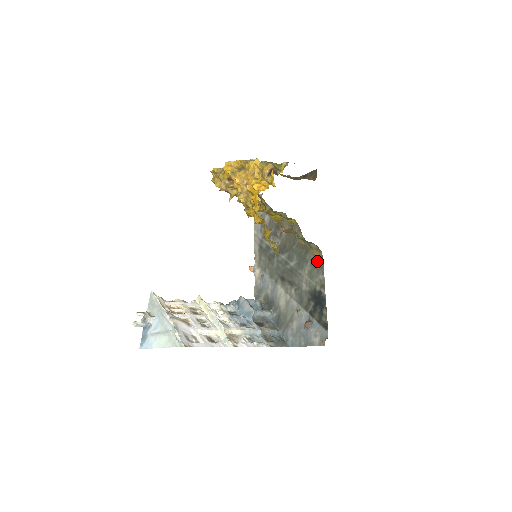
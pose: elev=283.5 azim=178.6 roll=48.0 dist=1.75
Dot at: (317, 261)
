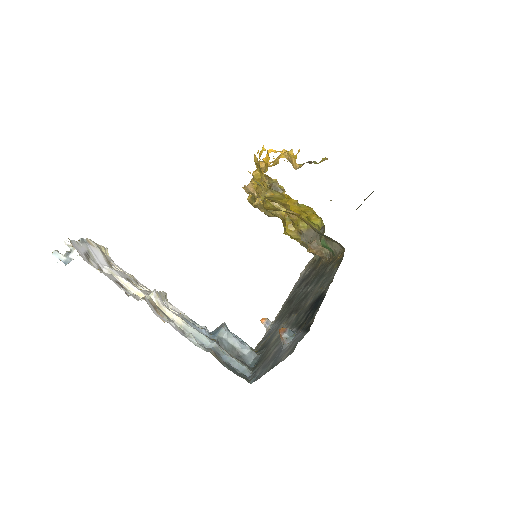
Dot at: (336, 263)
